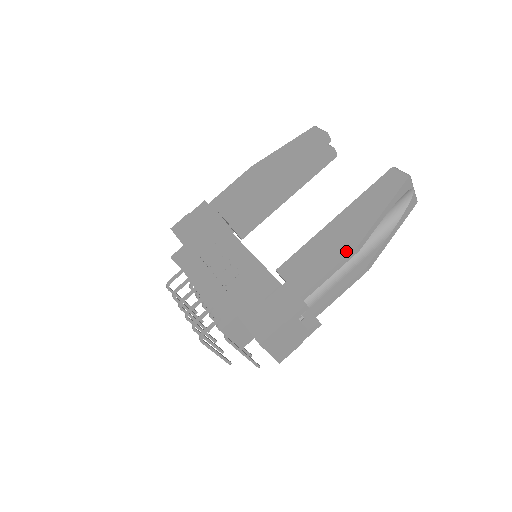
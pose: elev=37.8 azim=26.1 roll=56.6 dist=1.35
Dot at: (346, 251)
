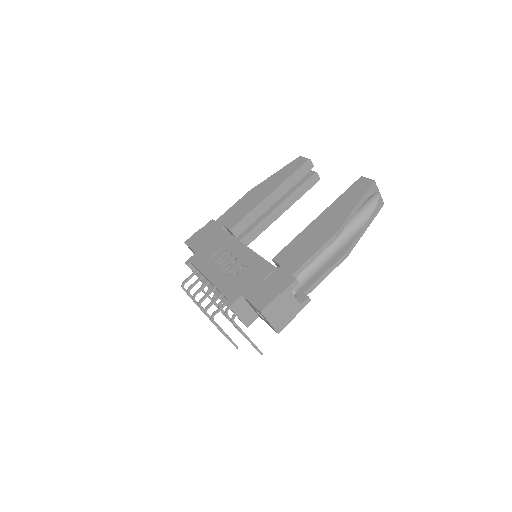
Dot at: (327, 238)
